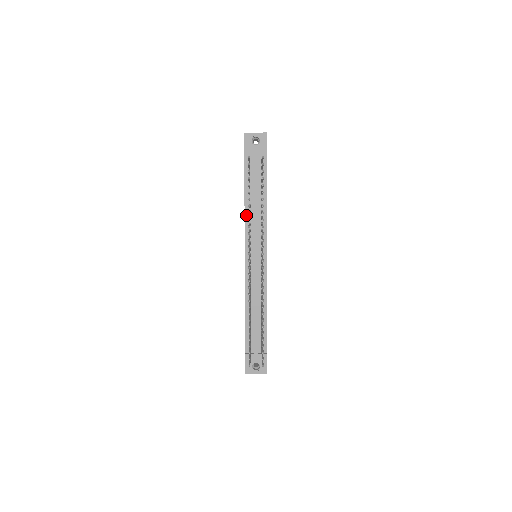
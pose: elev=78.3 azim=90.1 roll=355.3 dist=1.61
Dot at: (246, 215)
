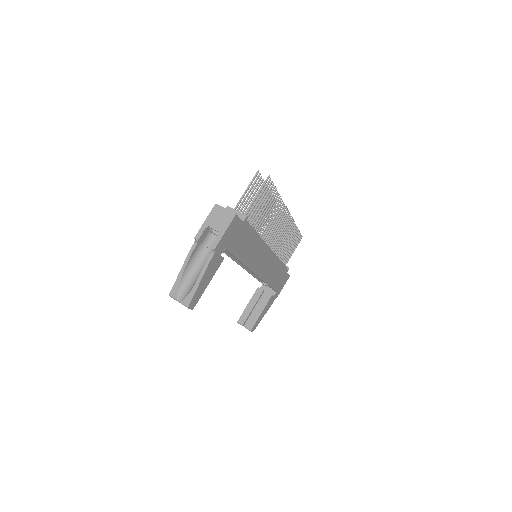
Dot at: occluded
